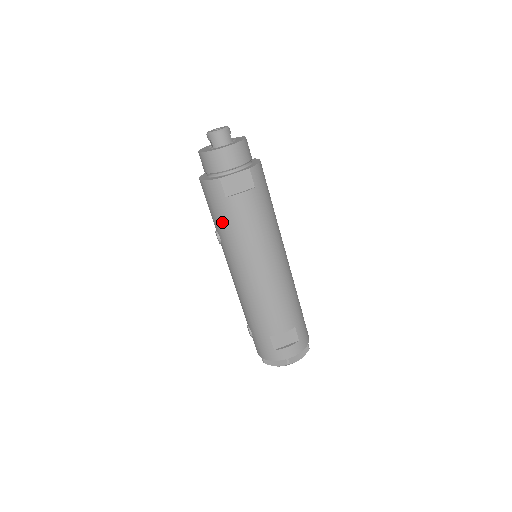
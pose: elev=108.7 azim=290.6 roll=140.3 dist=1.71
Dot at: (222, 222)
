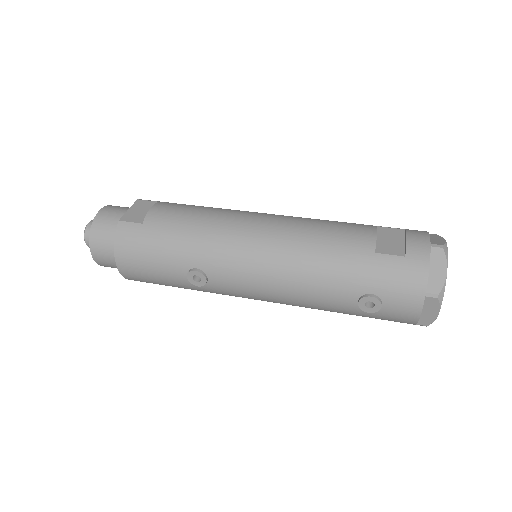
Dot at: (170, 246)
